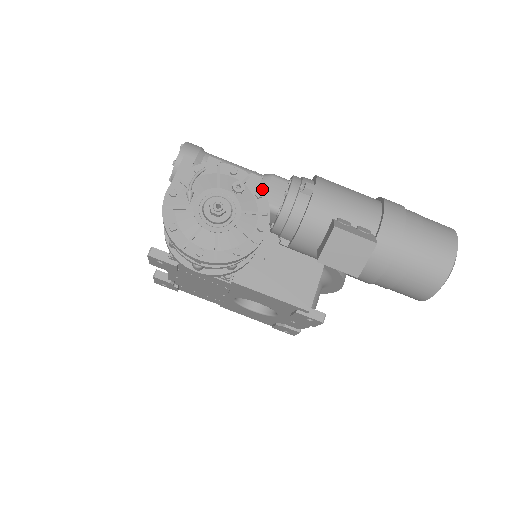
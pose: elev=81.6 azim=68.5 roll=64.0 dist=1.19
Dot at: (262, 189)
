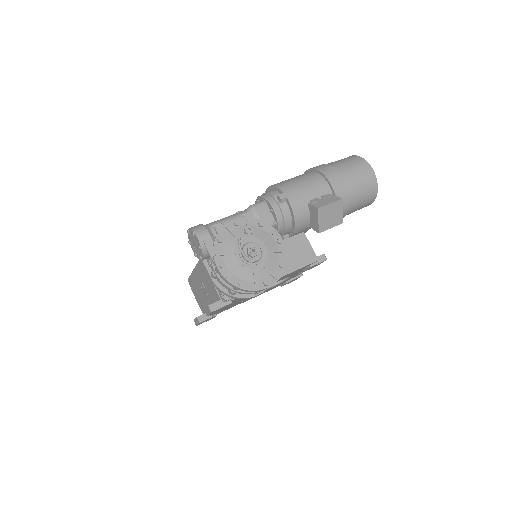
Dot at: (259, 220)
